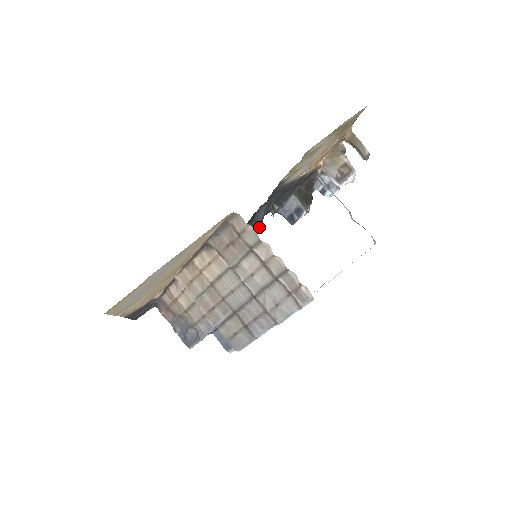
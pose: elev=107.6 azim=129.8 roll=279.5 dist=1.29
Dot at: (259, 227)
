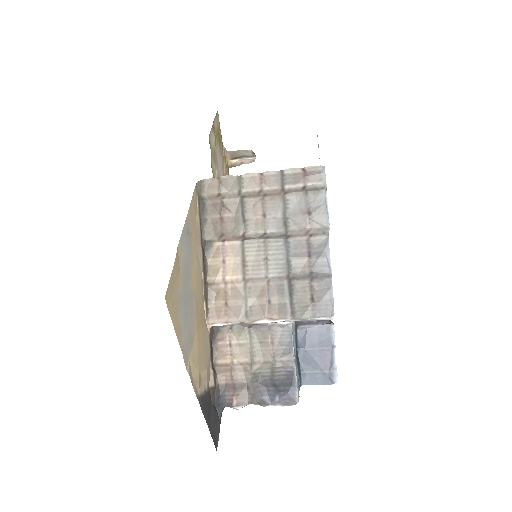
Dot at: occluded
